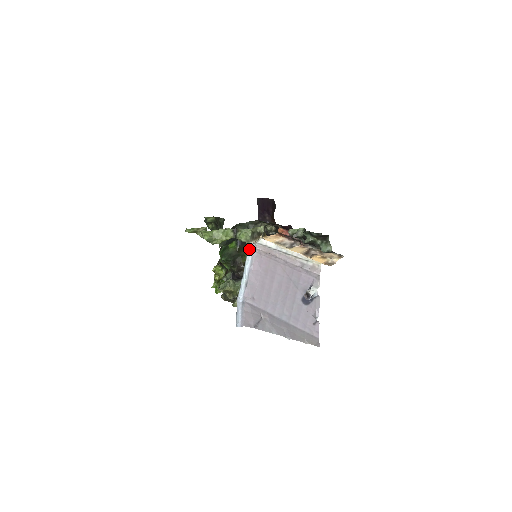
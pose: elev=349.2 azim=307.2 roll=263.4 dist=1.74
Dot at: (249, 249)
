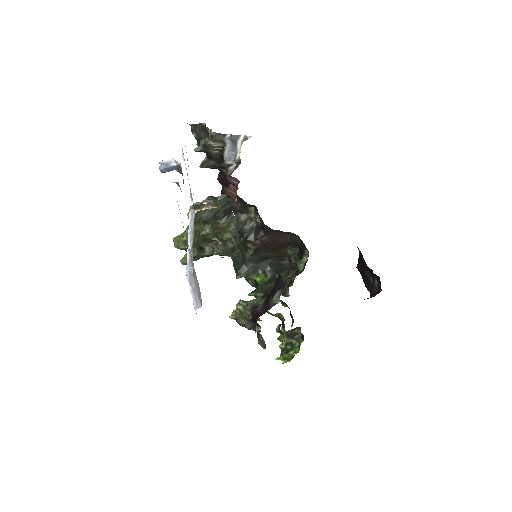
Dot at: (190, 218)
